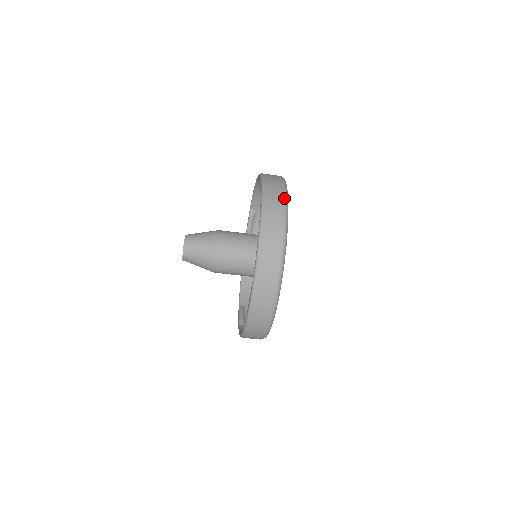
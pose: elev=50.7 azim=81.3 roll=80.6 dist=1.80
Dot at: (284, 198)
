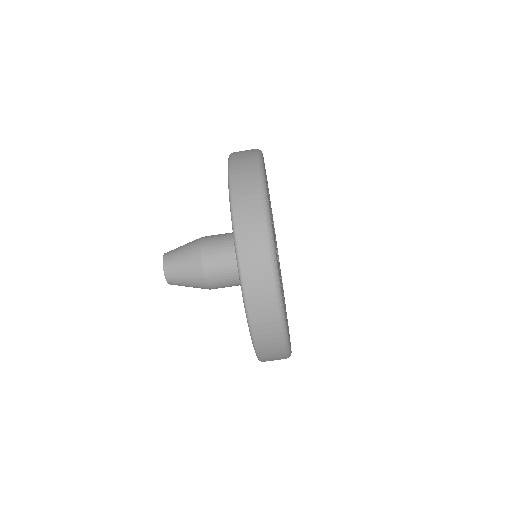
Dot at: (255, 149)
